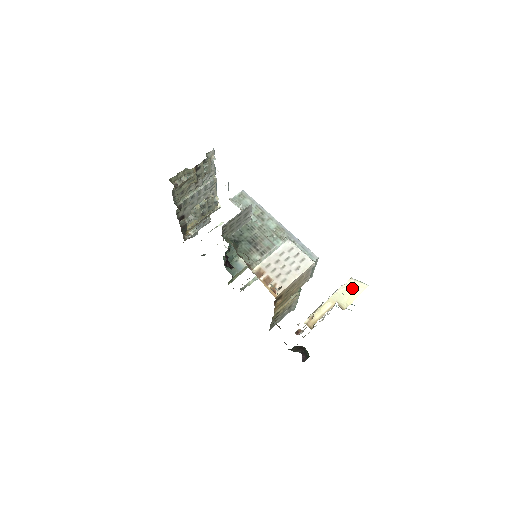
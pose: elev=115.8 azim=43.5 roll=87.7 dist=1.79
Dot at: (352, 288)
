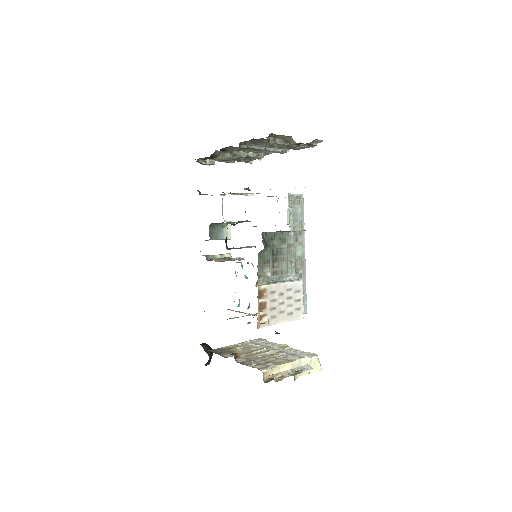
Dot at: (312, 365)
